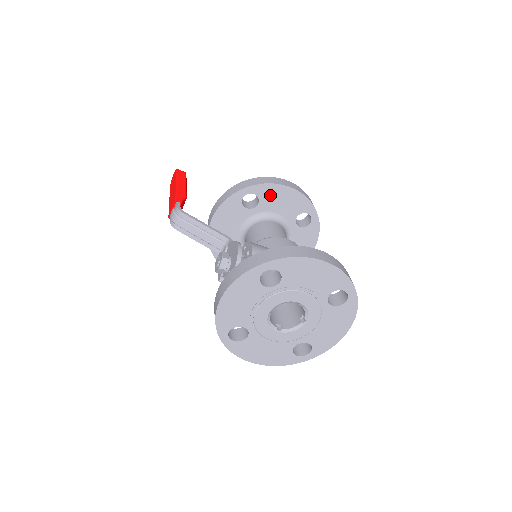
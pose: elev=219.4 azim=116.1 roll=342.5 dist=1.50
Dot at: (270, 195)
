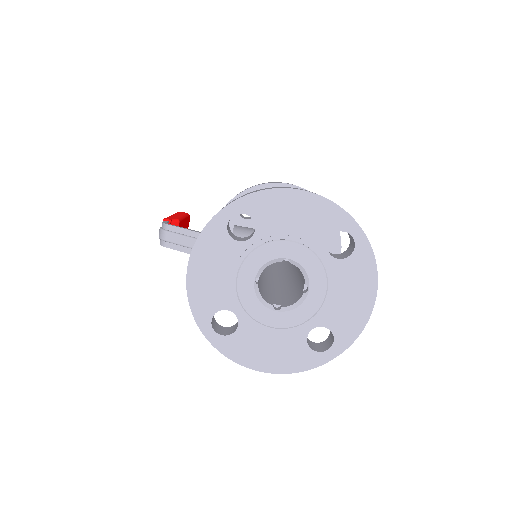
Dot at: occluded
